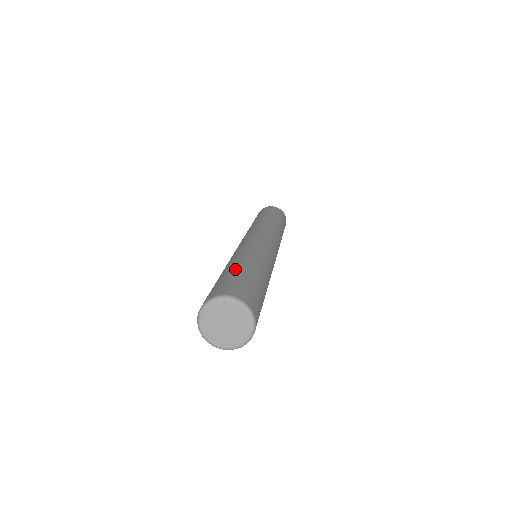
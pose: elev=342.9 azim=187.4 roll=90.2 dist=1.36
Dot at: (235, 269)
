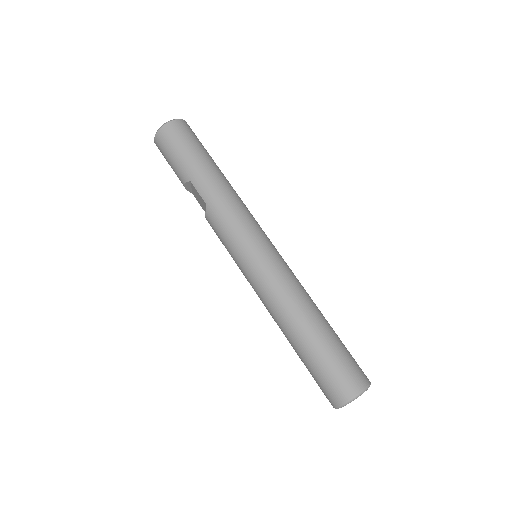
Dot at: (319, 343)
